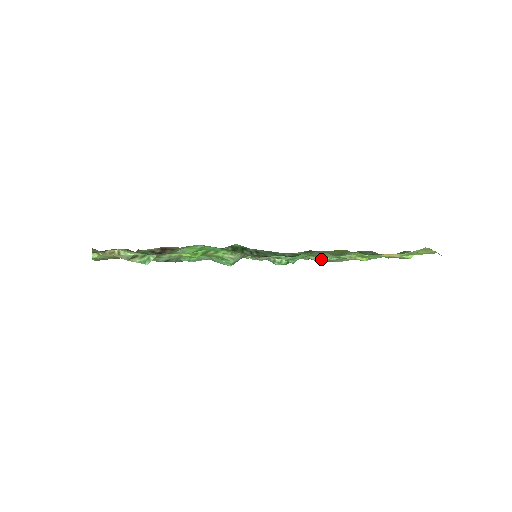
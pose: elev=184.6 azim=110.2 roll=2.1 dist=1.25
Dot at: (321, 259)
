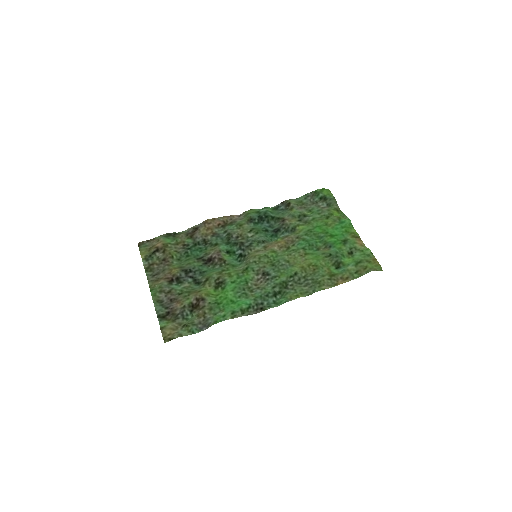
Dot at: (306, 213)
